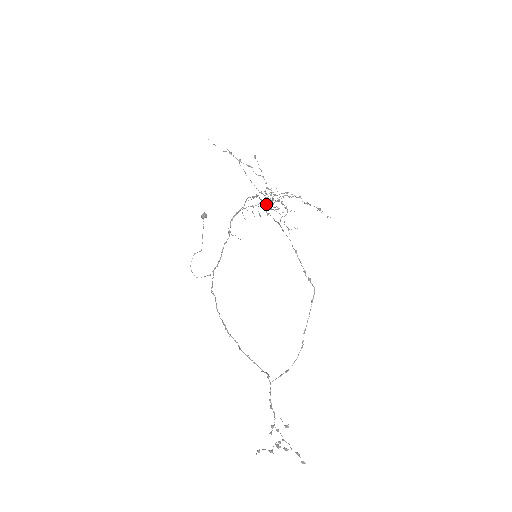
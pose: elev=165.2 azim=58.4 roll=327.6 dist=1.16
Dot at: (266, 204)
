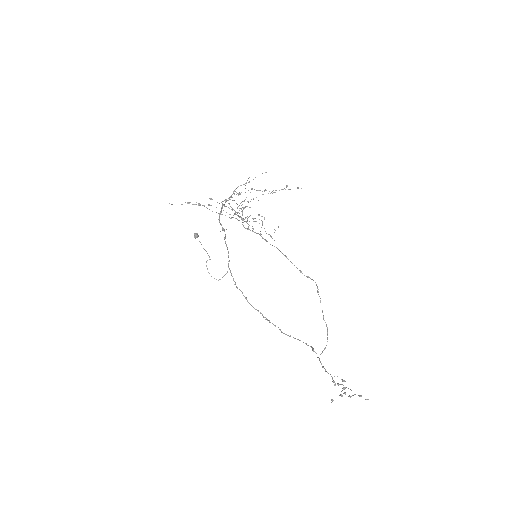
Dot at: (241, 218)
